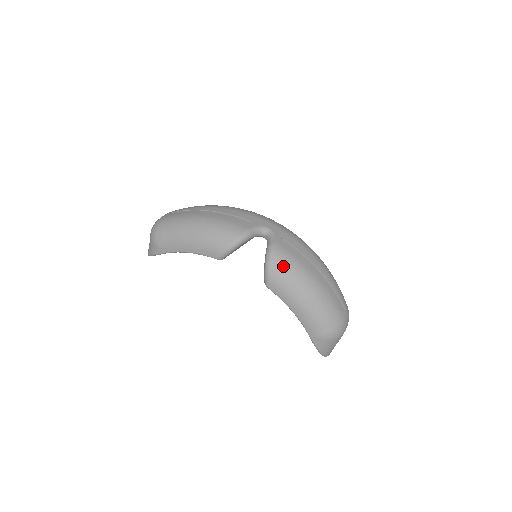
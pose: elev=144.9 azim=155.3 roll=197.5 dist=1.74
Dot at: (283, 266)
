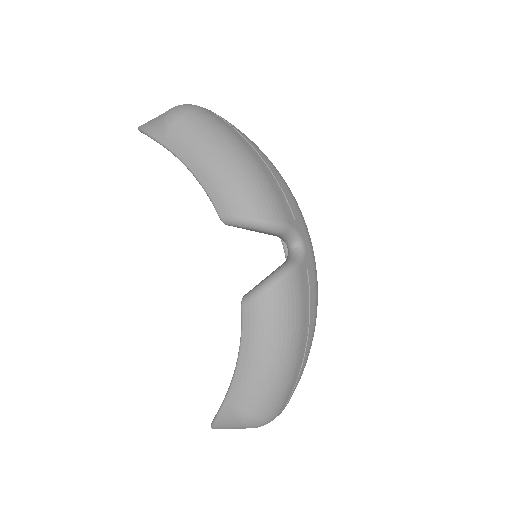
Dot at: (284, 302)
